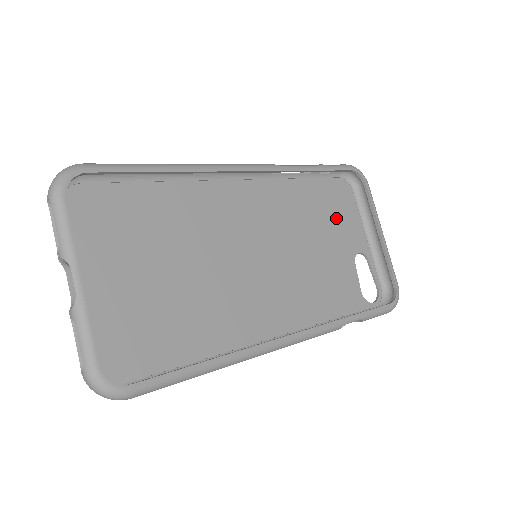
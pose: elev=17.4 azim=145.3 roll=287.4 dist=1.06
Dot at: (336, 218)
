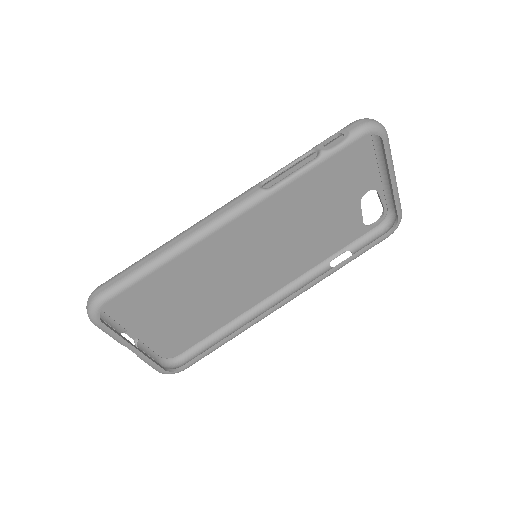
Dot at: (343, 175)
